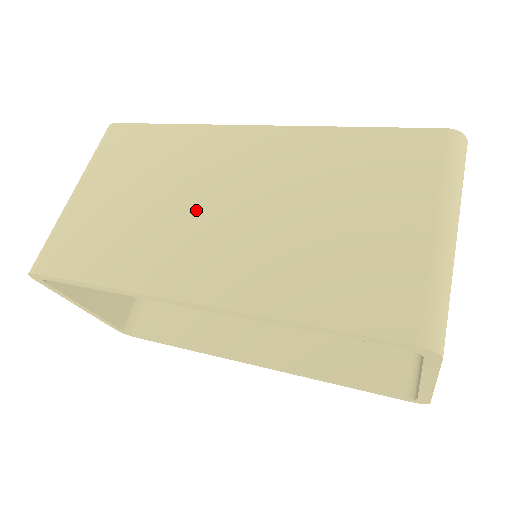
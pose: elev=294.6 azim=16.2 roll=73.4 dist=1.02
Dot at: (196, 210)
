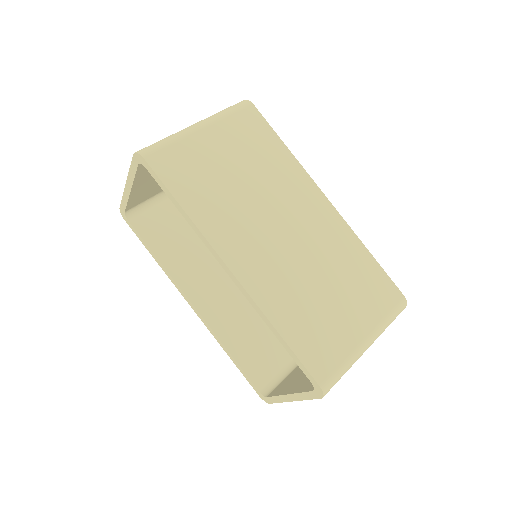
Dot at: (266, 218)
